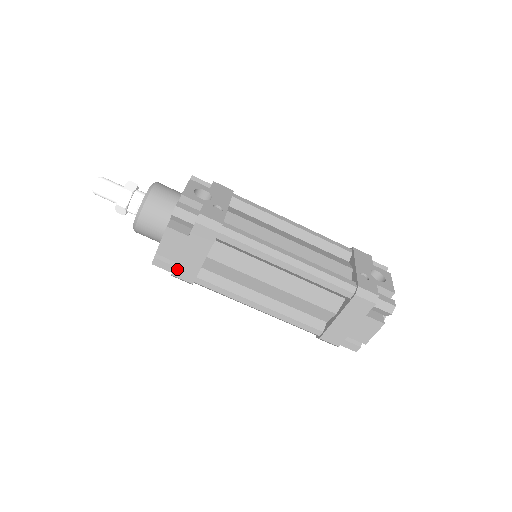
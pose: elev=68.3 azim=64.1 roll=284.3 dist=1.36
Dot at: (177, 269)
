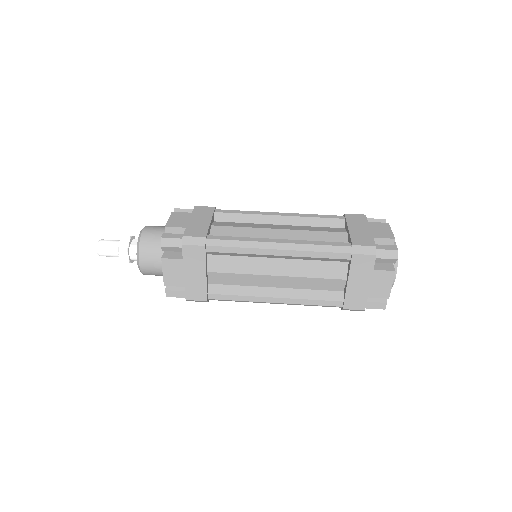
Dot at: (187, 232)
